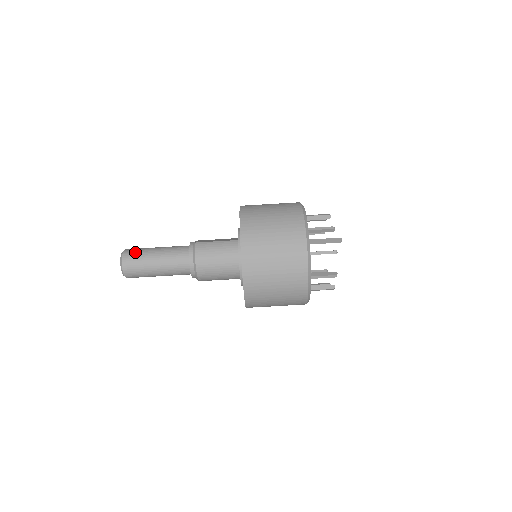
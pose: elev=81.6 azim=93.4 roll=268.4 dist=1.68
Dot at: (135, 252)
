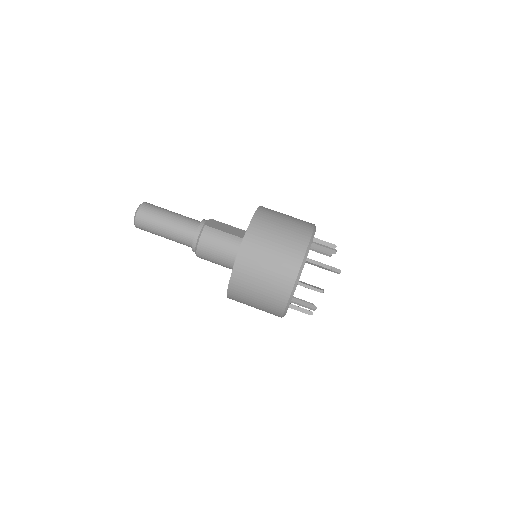
Dot at: (151, 210)
